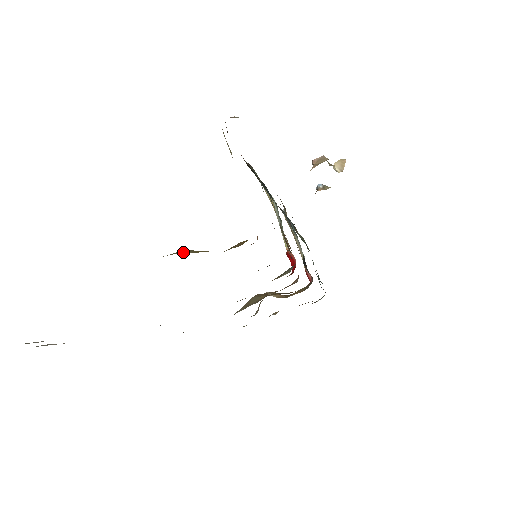
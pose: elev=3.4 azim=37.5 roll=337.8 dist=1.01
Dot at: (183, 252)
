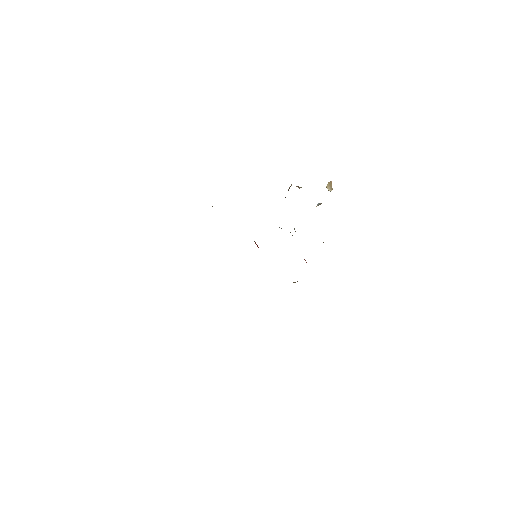
Dot at: occluded
